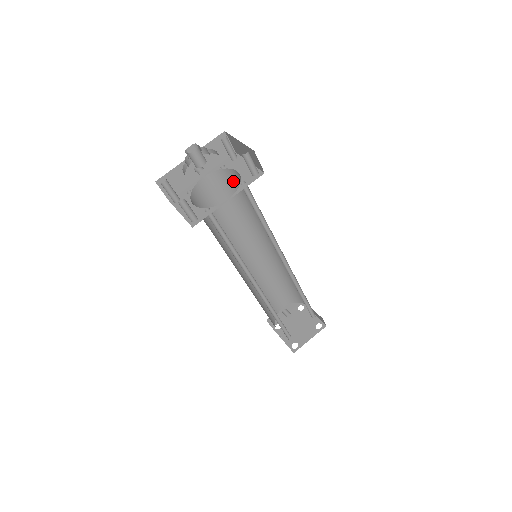
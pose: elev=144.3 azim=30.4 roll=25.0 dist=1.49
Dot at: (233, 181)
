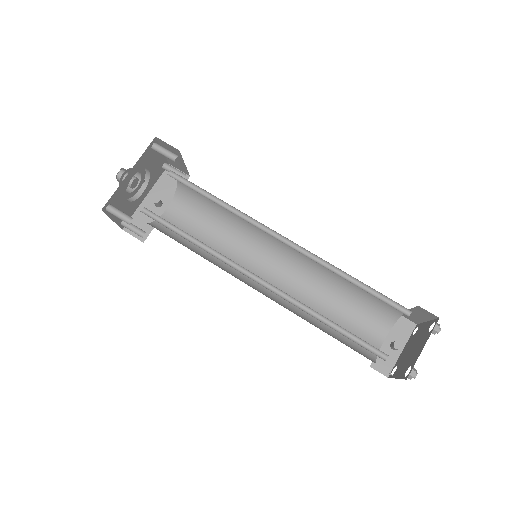
Dot at: (191, 195)
